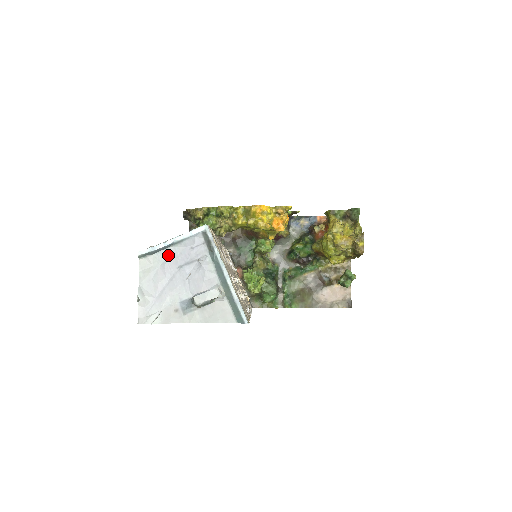
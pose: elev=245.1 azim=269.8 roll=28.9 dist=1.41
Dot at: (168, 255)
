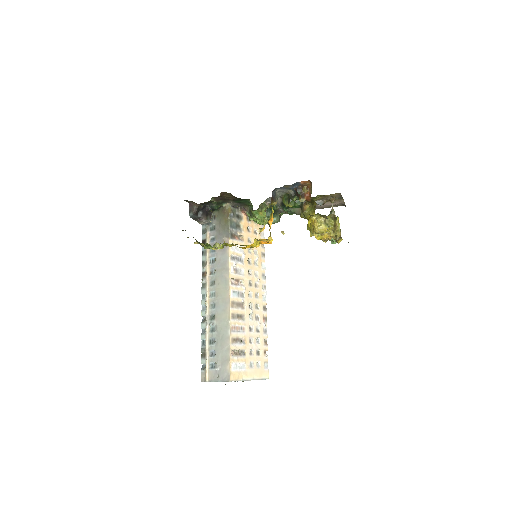
Dot at: occluded
